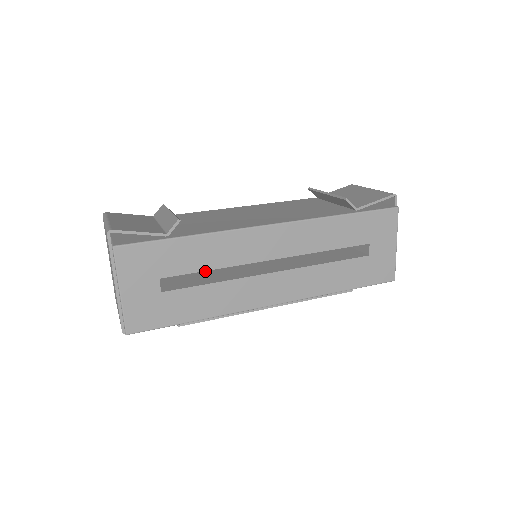
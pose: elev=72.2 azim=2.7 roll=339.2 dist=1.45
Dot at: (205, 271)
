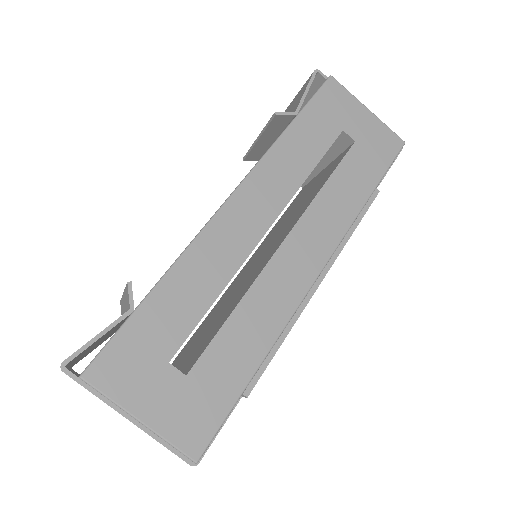
Dot at: (219, 316)
